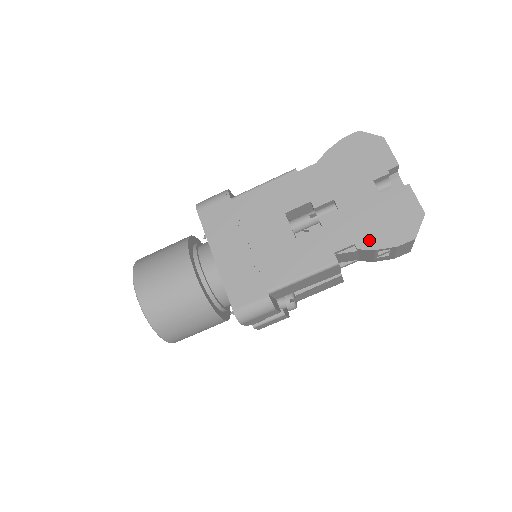
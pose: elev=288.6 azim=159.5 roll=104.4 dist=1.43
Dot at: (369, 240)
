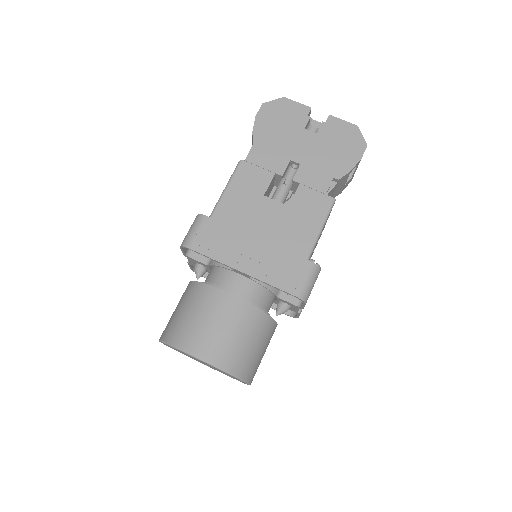
Dot at: (340, 168)
